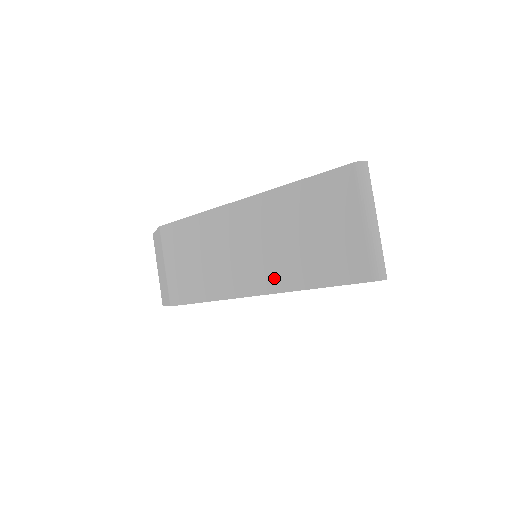
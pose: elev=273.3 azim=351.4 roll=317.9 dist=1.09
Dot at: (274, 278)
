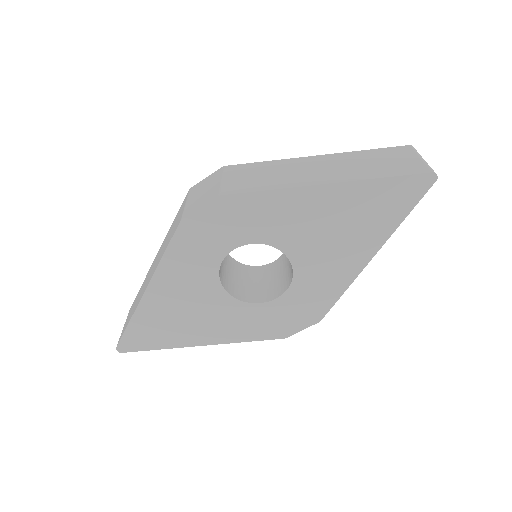
Dot at: (348, 176)
